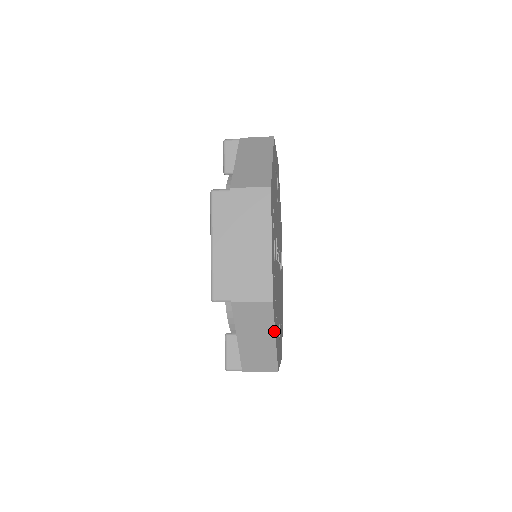
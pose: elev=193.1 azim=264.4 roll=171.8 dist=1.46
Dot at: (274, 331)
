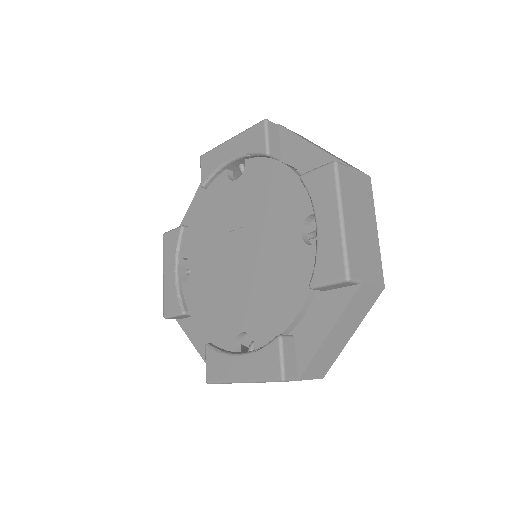
Dot at: (359, 324)
